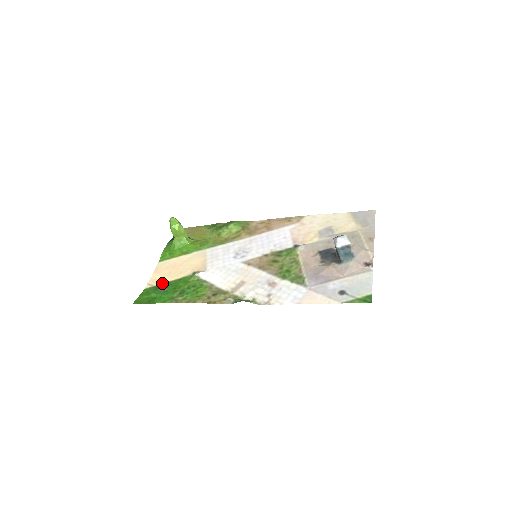
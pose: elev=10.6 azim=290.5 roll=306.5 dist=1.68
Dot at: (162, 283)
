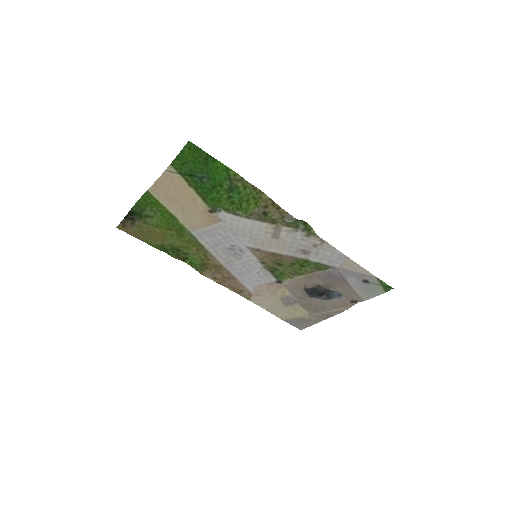
Dot at: (186, 182)
